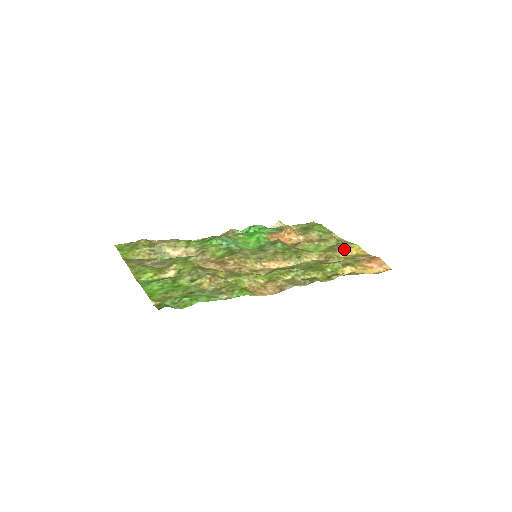
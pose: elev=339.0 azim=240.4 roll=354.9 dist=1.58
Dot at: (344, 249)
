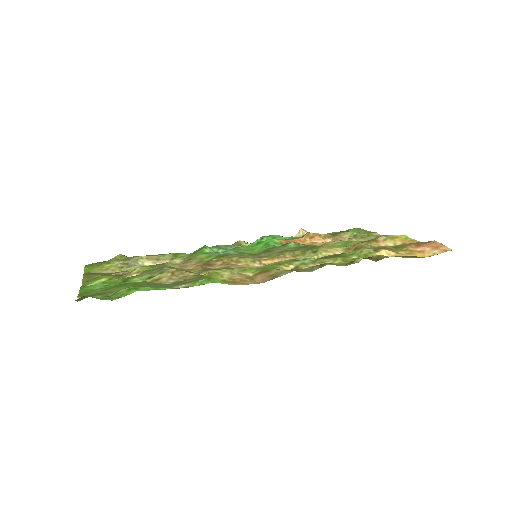
Dot at: (383, 240)
